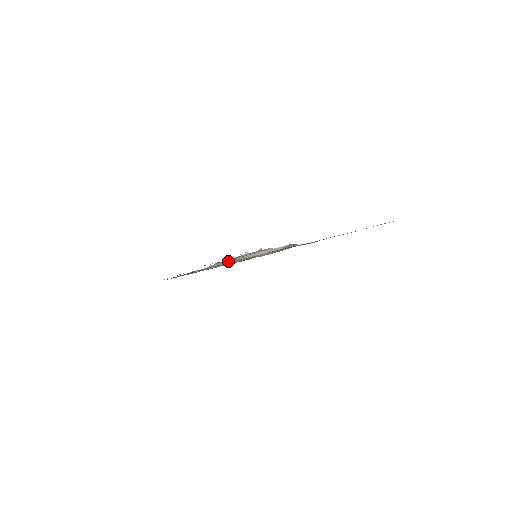
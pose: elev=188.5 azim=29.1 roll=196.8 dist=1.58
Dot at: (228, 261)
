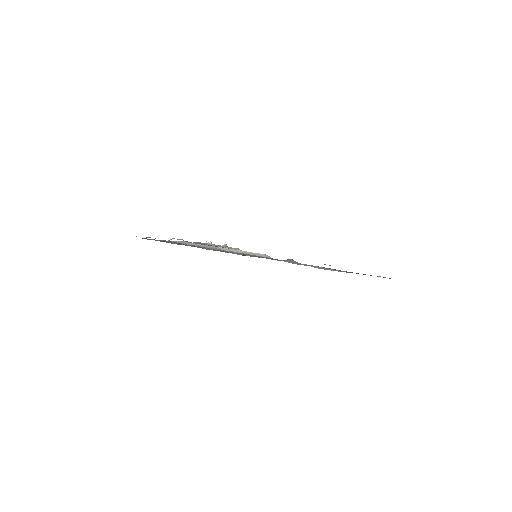
Dot at: (199, 244)
